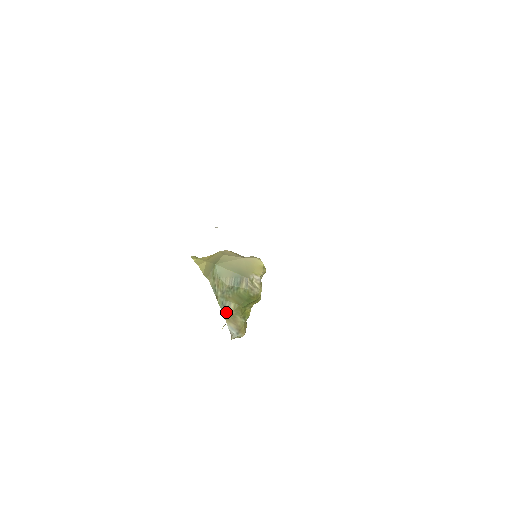
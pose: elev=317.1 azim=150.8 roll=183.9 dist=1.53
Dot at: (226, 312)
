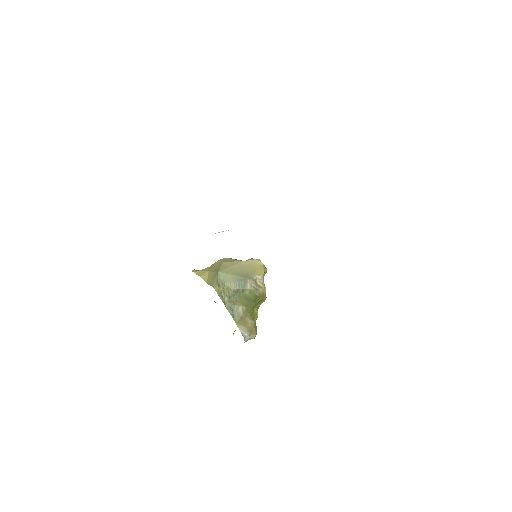
Dot at: (235, 316)
